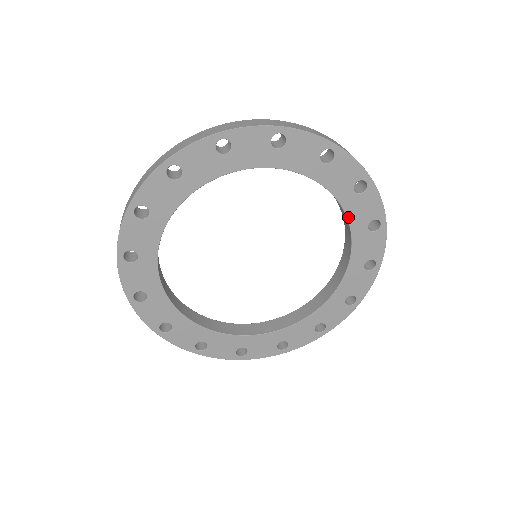
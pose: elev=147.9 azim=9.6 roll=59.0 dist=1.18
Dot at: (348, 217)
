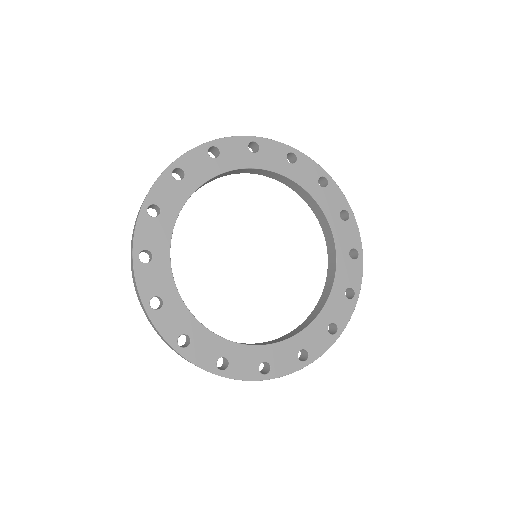
Dot at: (322, 208)
